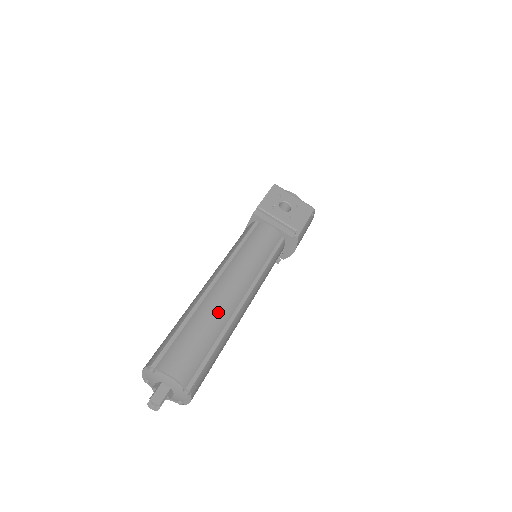
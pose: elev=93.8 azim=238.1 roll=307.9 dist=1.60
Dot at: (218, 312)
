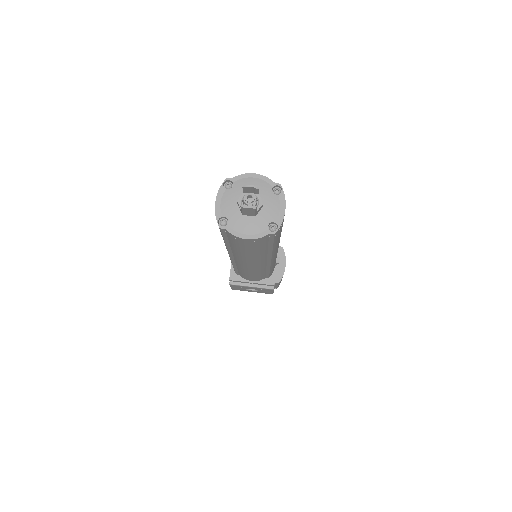
Dot at: occluded
